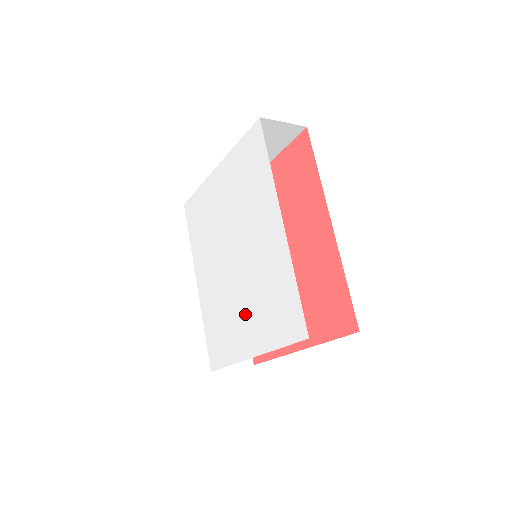
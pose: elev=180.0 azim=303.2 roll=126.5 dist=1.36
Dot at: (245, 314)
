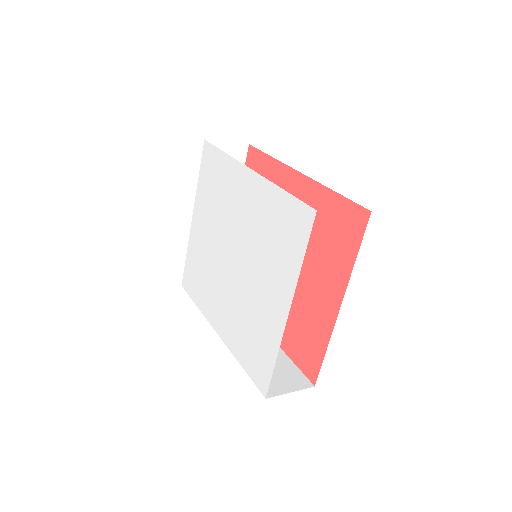
Dot at: (263, 285)
